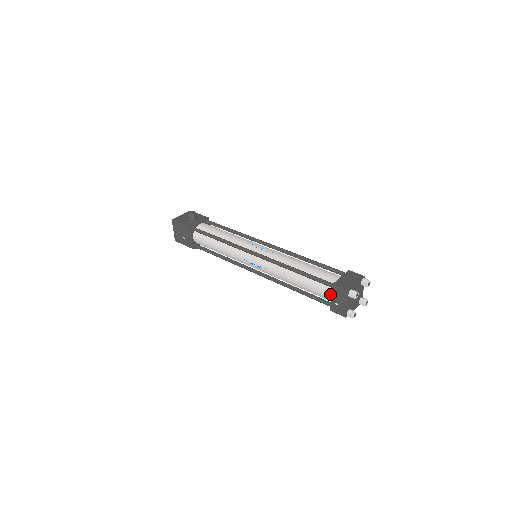
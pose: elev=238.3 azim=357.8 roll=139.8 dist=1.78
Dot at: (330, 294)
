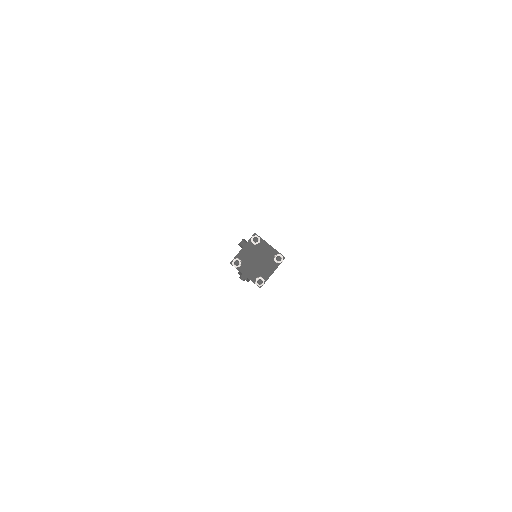
Dot at: occluded
